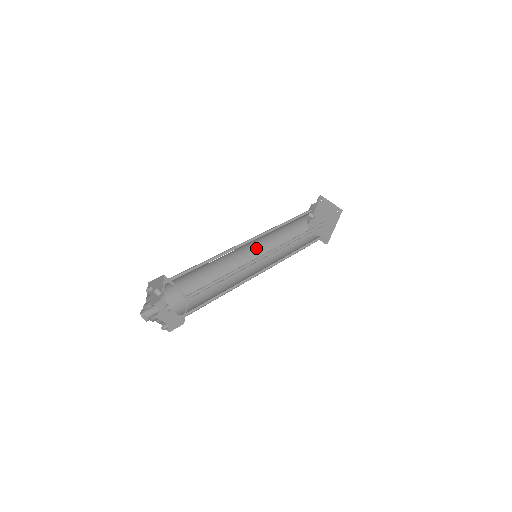
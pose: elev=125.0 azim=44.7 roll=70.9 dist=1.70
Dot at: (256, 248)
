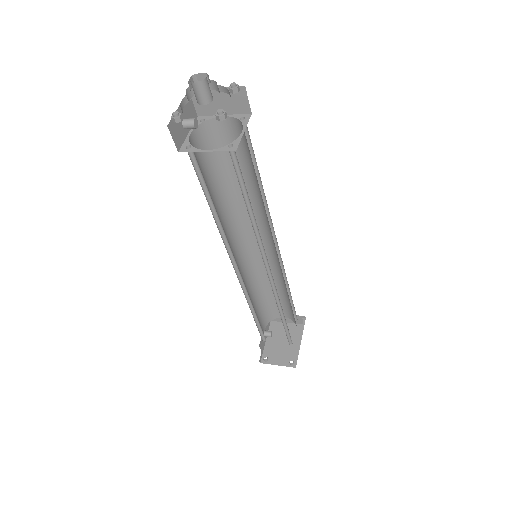
Dot at: occluded
